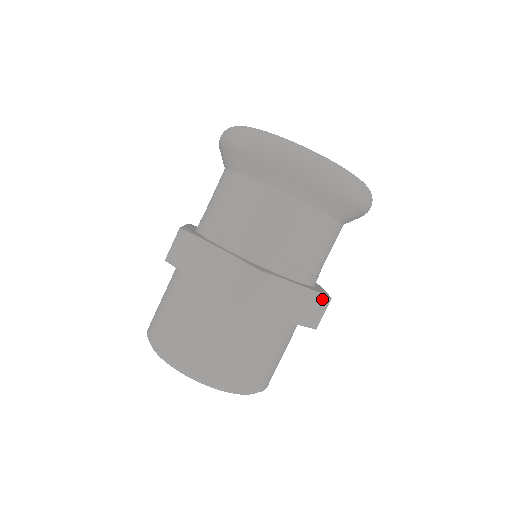
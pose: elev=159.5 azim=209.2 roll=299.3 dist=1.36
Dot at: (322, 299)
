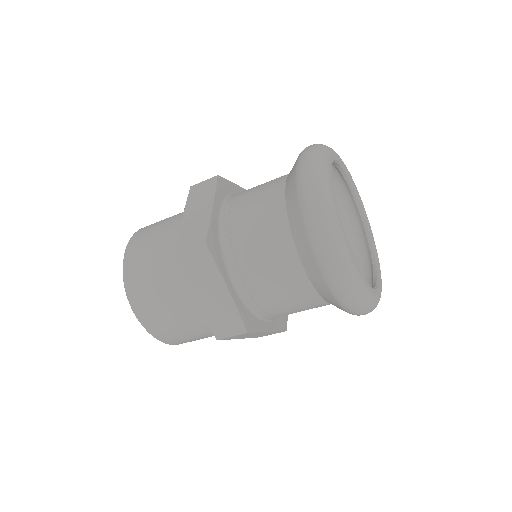
Dot at: occluded
